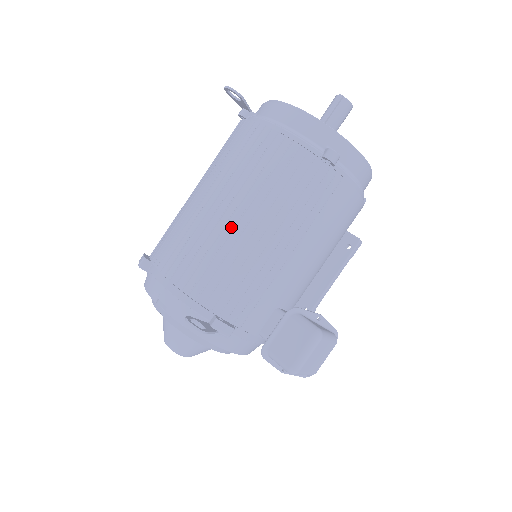
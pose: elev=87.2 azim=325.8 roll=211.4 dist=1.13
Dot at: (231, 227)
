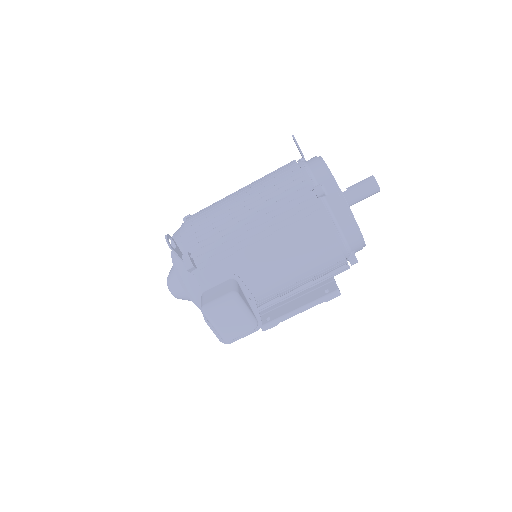
Dot at: (234, 206)
